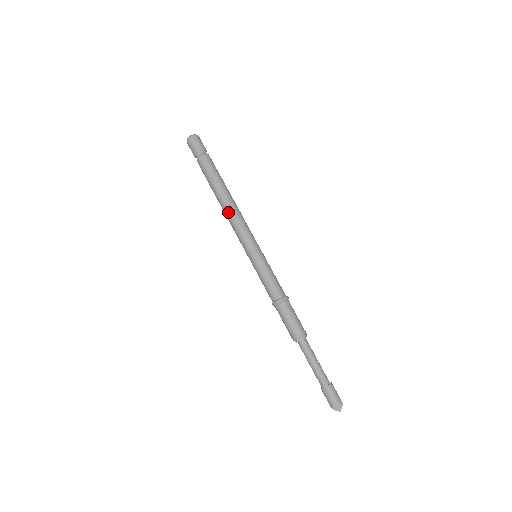
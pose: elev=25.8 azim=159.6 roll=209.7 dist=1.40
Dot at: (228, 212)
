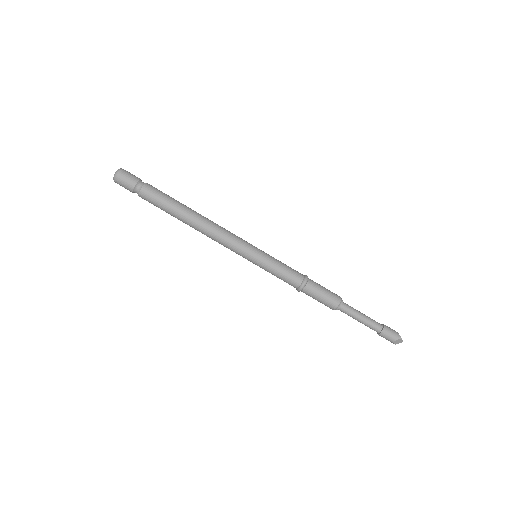
Dot at: (204, 234)
